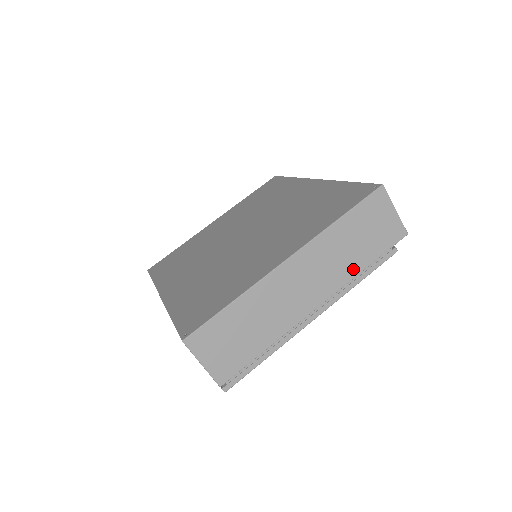
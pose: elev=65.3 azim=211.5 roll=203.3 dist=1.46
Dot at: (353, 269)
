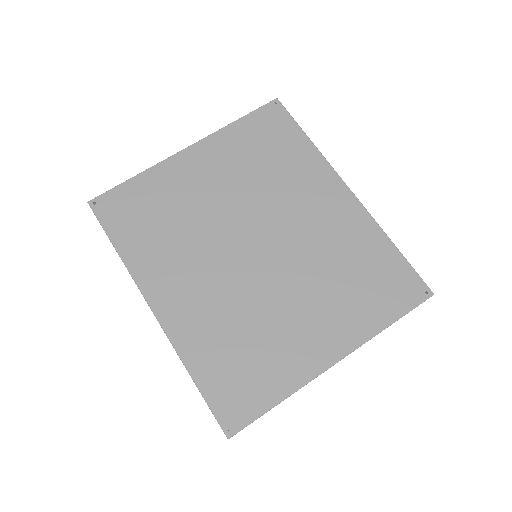
Dot at: occluded
